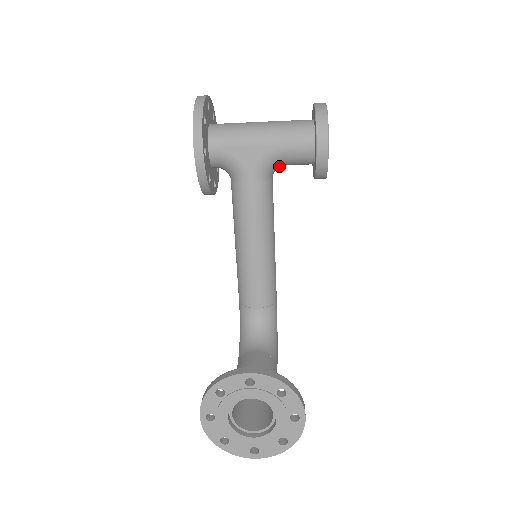
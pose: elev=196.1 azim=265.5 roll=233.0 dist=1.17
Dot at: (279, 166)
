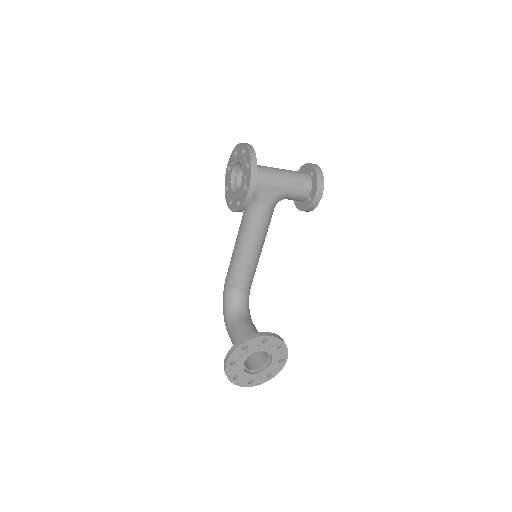
Dot at: (282, 199)
